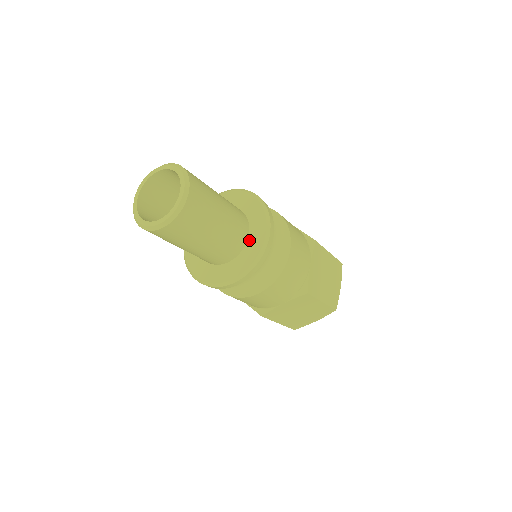
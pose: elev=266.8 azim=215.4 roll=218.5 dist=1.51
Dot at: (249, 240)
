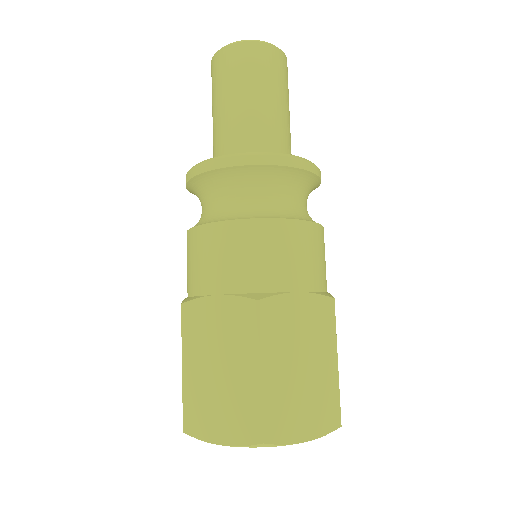
Dot at: occluded
